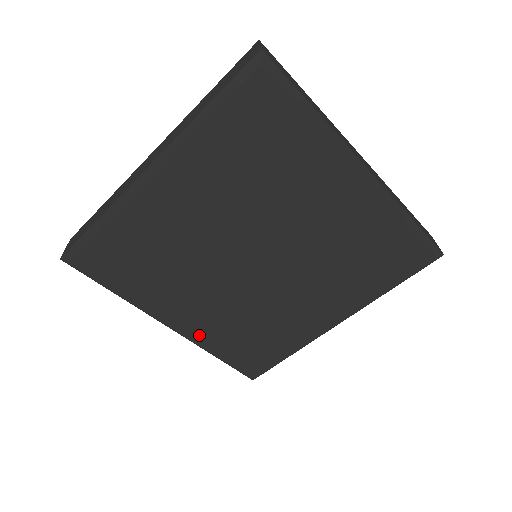
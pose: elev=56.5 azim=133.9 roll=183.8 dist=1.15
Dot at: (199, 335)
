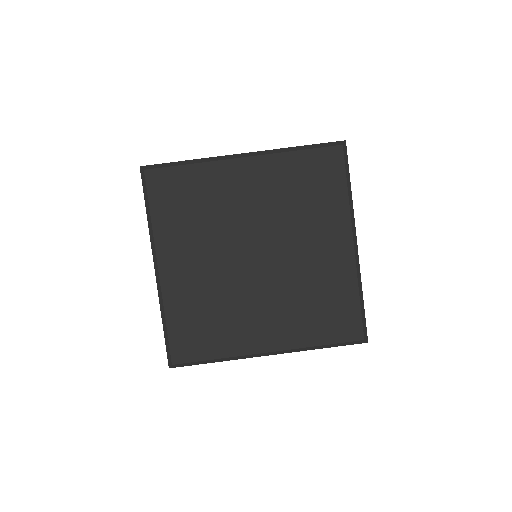
Dot at: (171, 289)
